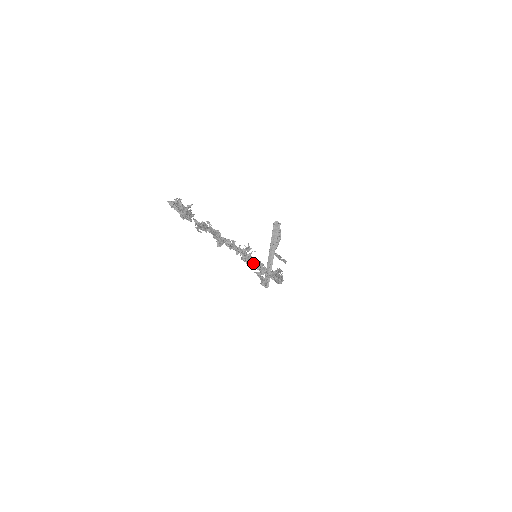
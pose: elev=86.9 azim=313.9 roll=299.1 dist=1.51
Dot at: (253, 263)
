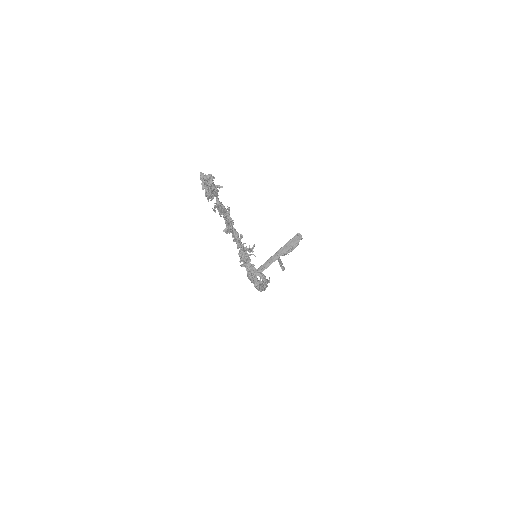
Dot at: (247, 263)
